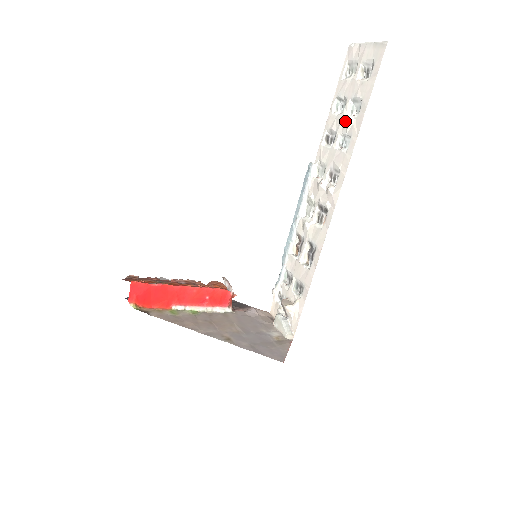
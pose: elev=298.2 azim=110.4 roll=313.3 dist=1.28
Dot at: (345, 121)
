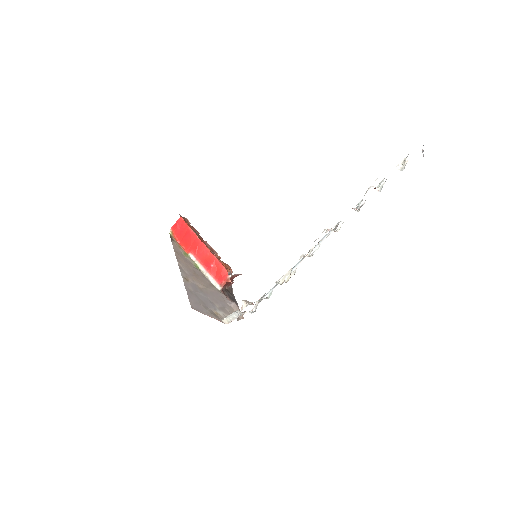
Dot at: occluded
